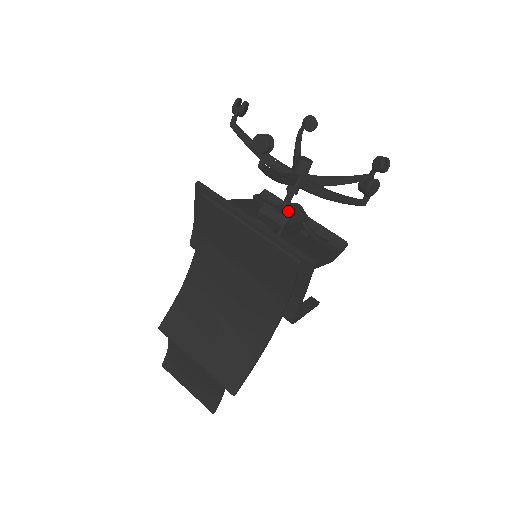
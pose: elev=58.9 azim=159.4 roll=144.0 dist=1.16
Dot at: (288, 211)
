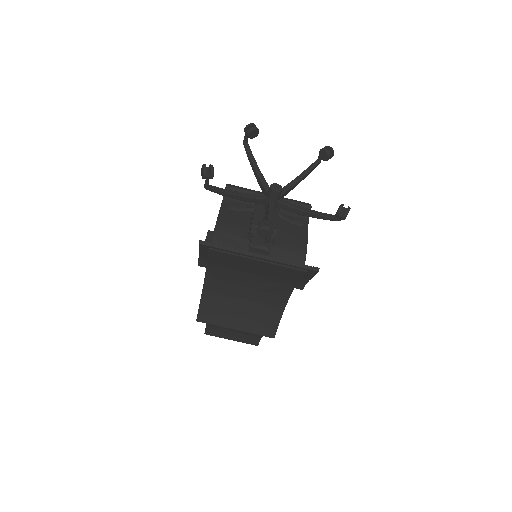
Dot at: occluded
